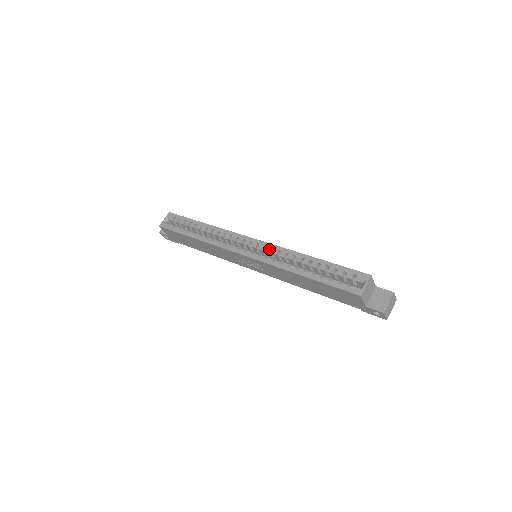
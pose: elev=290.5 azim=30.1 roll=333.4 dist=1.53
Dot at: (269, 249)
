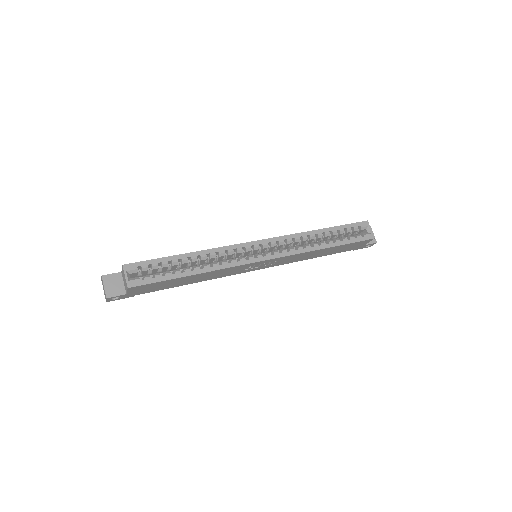
Dot at: (283, 242)
